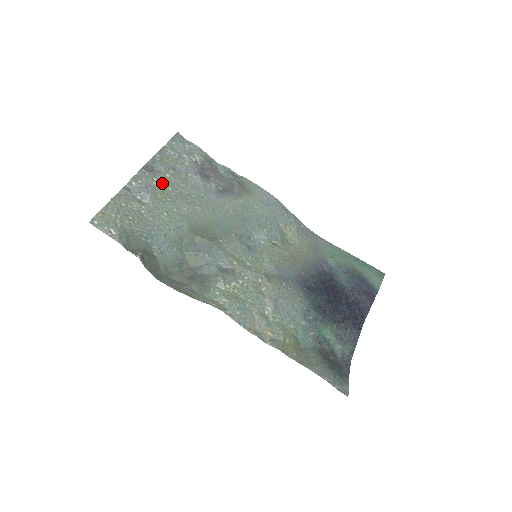
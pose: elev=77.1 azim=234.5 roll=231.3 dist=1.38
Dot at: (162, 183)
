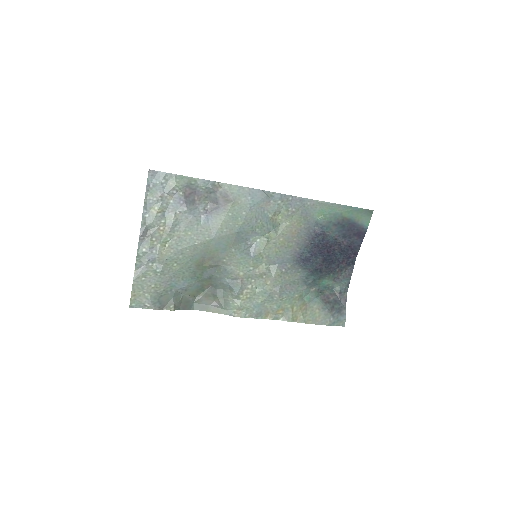
Dot at: (161, 239)
